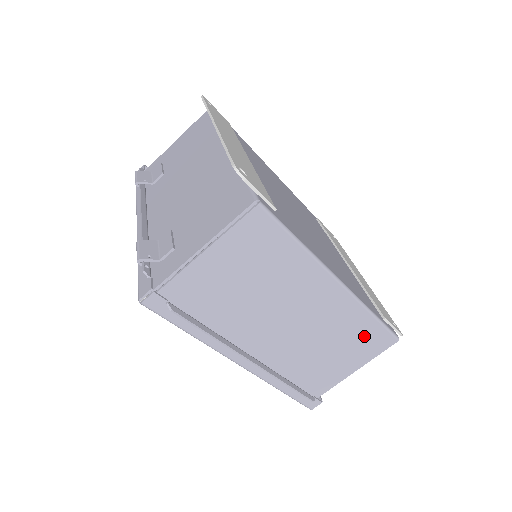
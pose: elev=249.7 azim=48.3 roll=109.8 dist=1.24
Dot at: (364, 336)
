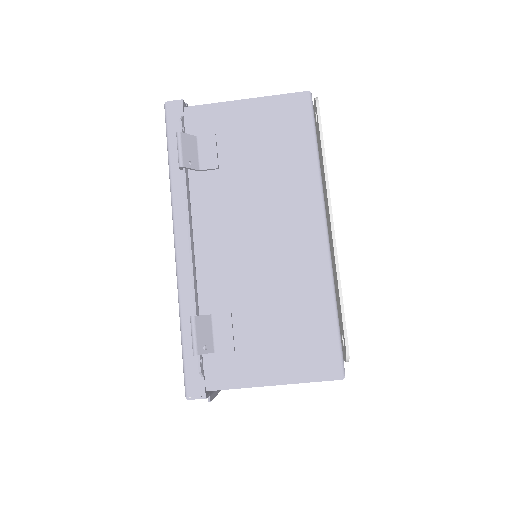
Dot at: occluded
